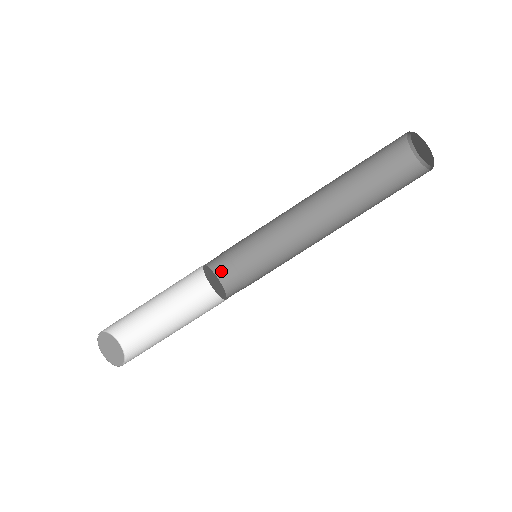
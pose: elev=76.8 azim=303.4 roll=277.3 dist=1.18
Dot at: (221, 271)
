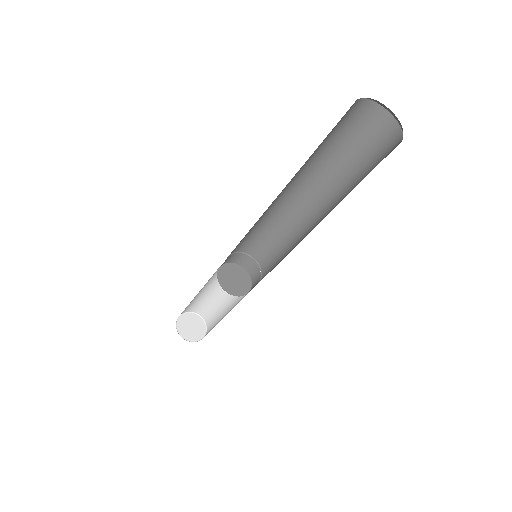
Dot at: (233, 259)
